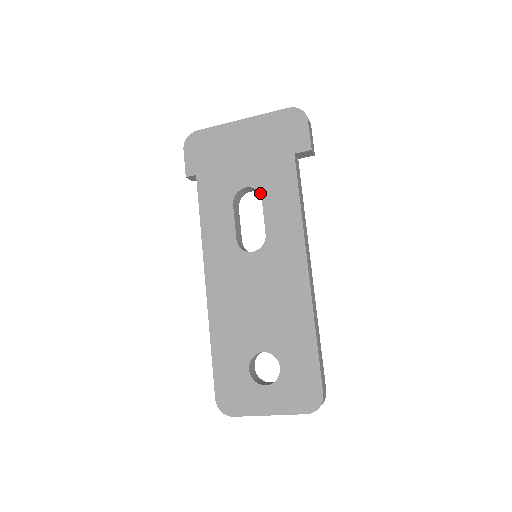
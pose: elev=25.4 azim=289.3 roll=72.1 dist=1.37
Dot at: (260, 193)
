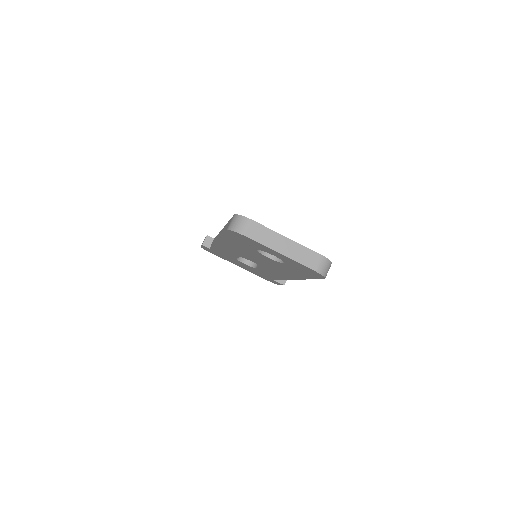
Dot at: occluded
